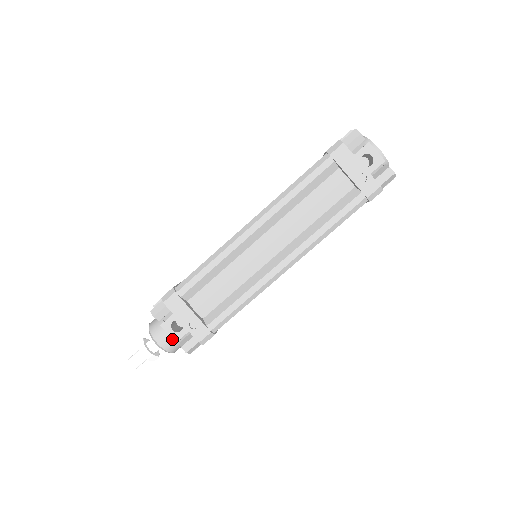
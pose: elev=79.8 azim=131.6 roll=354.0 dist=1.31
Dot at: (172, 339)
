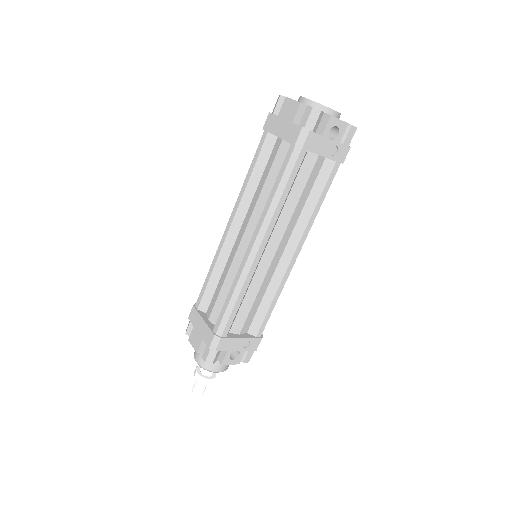
Dot at: occluded
